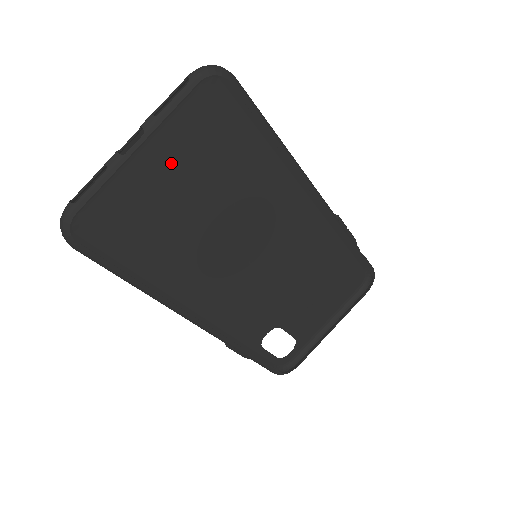
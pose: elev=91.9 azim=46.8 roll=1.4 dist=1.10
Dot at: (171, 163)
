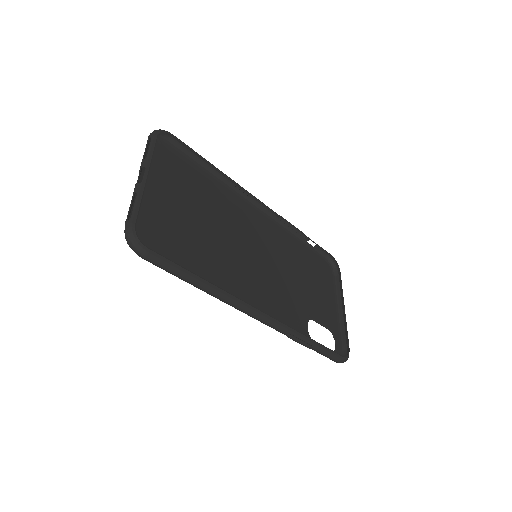
Dot at: (168, 194)
